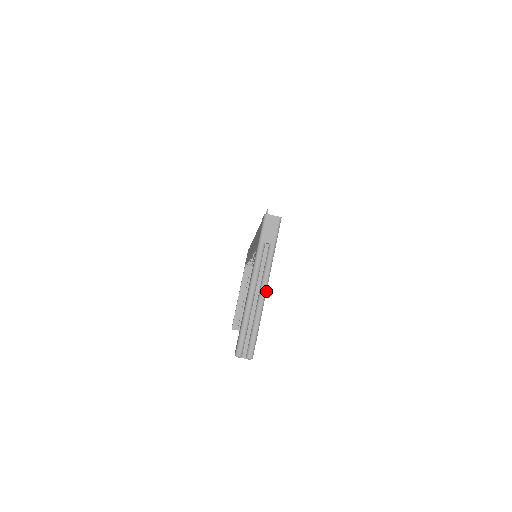
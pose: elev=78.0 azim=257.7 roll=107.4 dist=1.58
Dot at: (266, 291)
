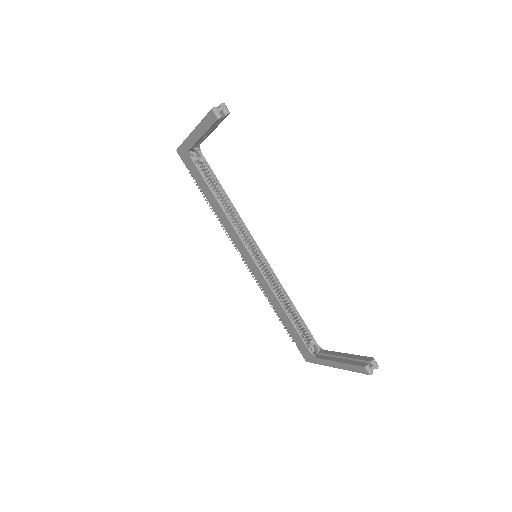
Dot at: occluded
